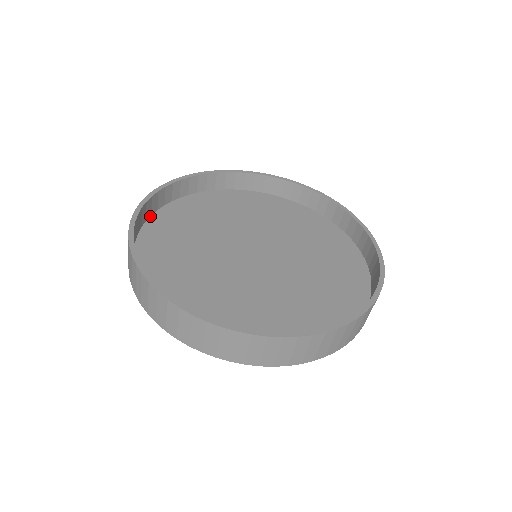
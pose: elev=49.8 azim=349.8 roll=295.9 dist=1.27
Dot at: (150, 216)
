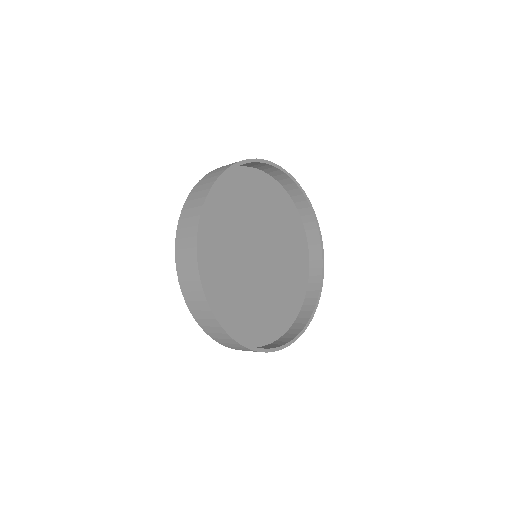
Dot at: occluded
